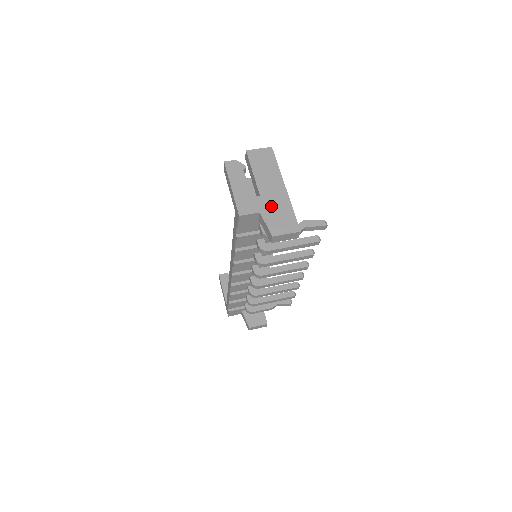
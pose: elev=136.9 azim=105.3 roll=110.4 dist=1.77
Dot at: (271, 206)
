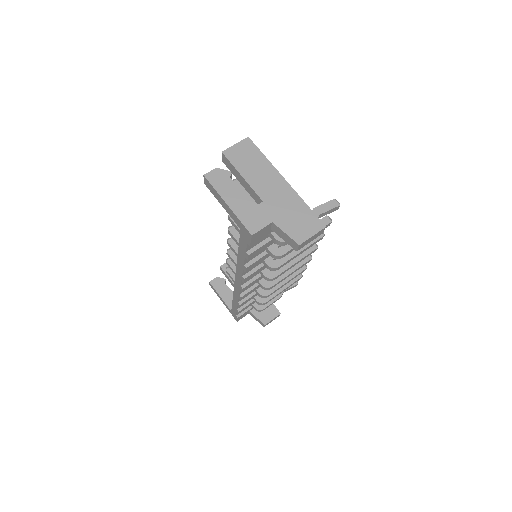
Dot at: (281, 209)
